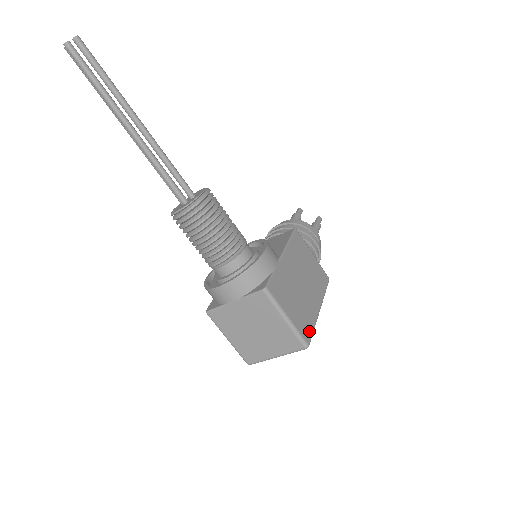
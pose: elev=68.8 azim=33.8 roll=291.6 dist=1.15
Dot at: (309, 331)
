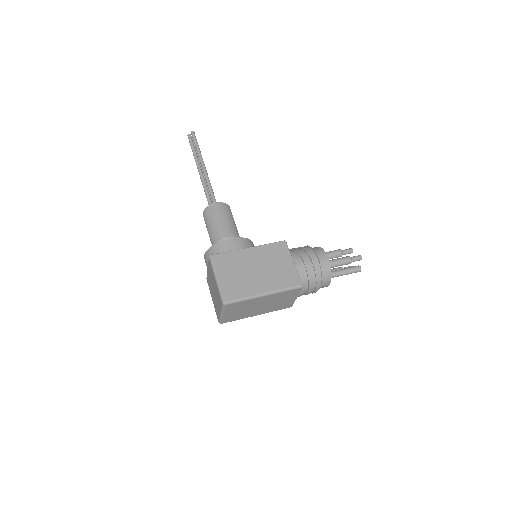
Dot at: (234, 296)
